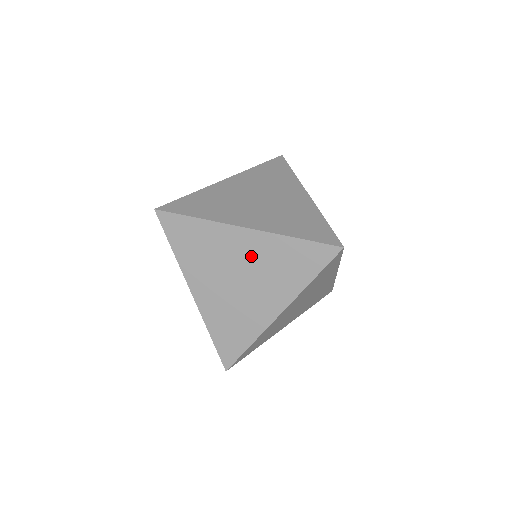
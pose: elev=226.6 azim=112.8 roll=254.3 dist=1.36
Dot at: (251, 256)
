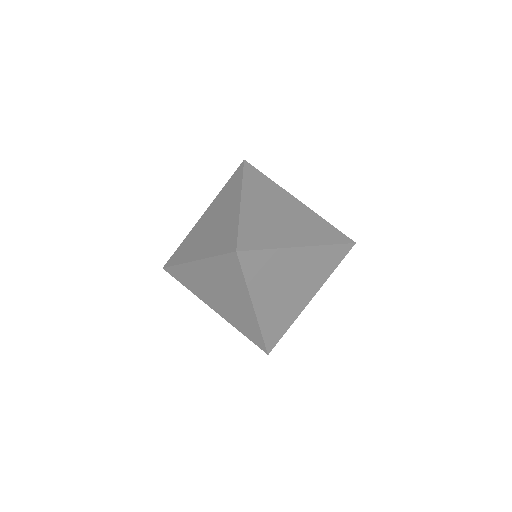
Dot at: (302, 266)
